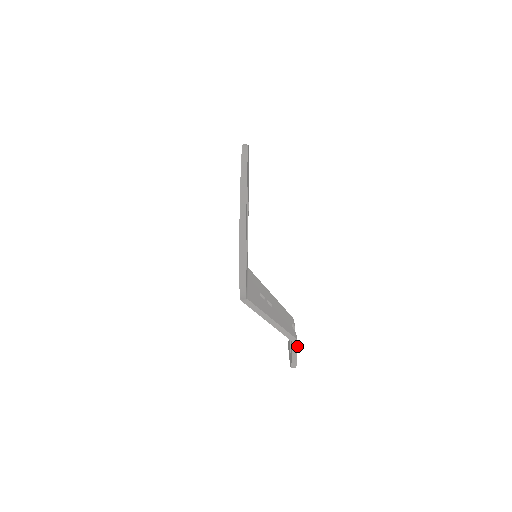
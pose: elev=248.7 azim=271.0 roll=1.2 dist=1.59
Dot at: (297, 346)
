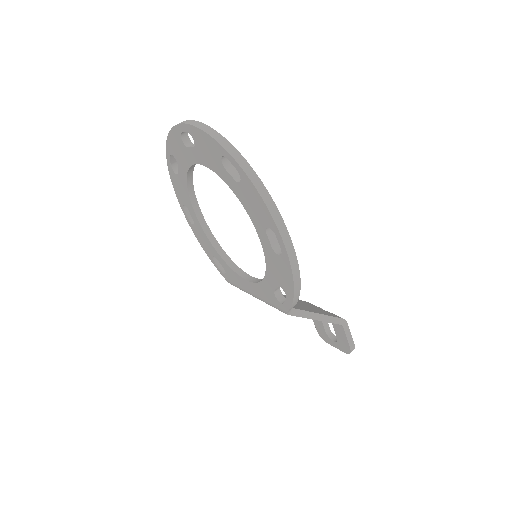
Dot at: (348, 326)
